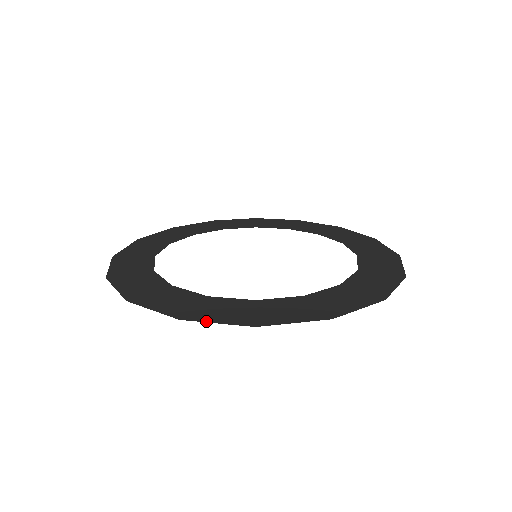
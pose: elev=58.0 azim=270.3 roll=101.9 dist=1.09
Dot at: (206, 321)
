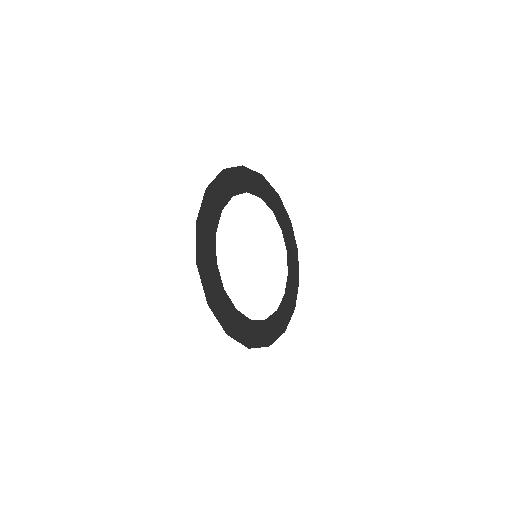
Dot at: (235, 339)
